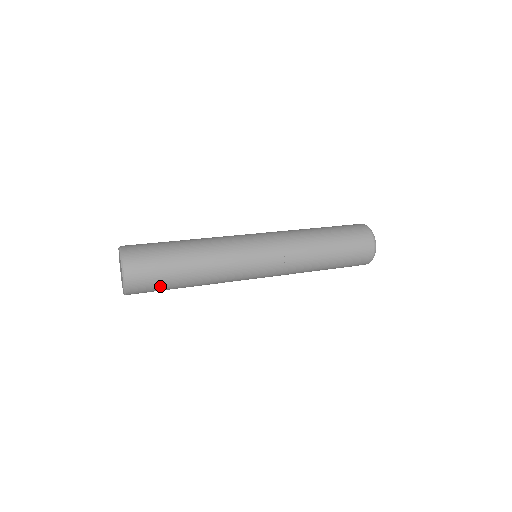
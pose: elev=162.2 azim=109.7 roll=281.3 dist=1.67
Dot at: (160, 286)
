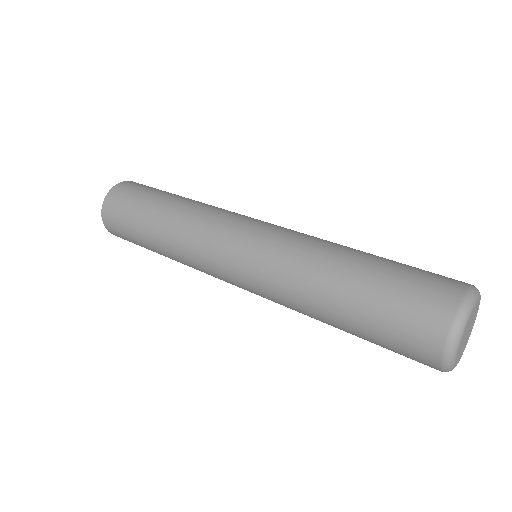
Dot at: (128, 217)
